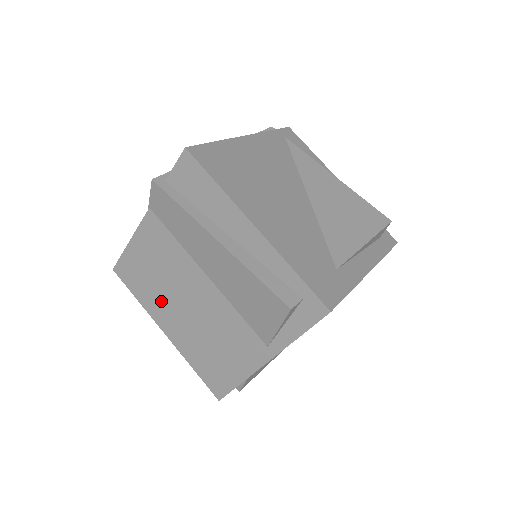
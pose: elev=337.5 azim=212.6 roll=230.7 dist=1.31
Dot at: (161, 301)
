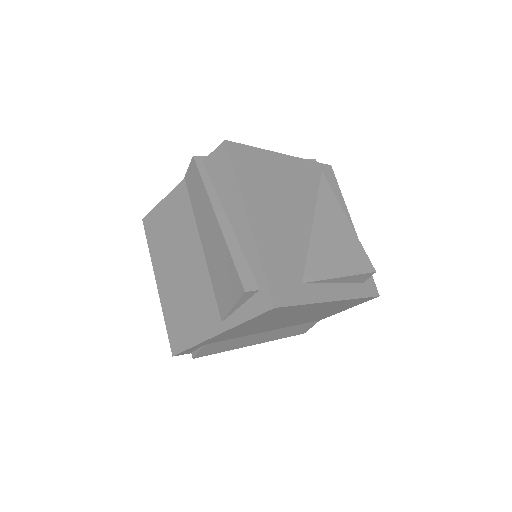
Dot at: (164, 257)
